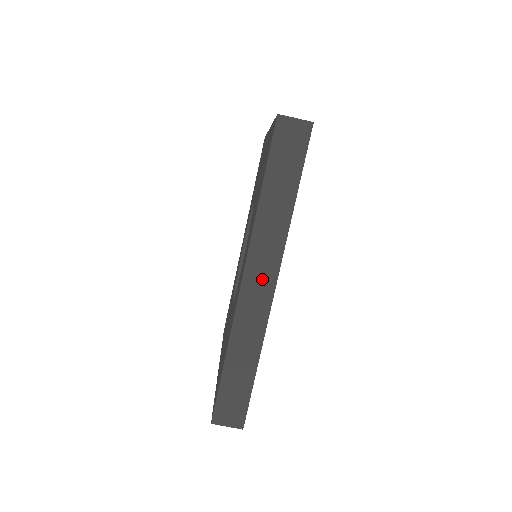
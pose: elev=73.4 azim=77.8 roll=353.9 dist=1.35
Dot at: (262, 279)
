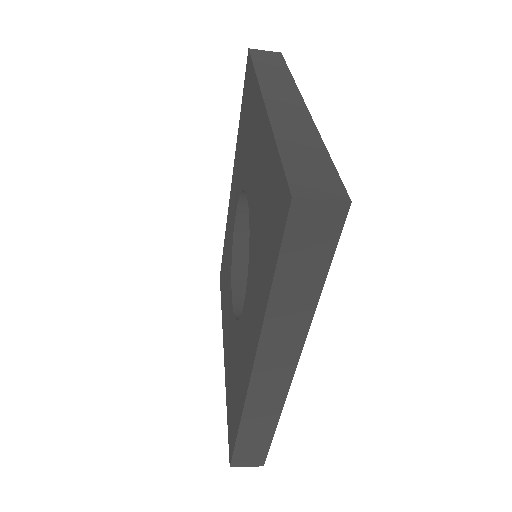
Dot at: (277, 369)
